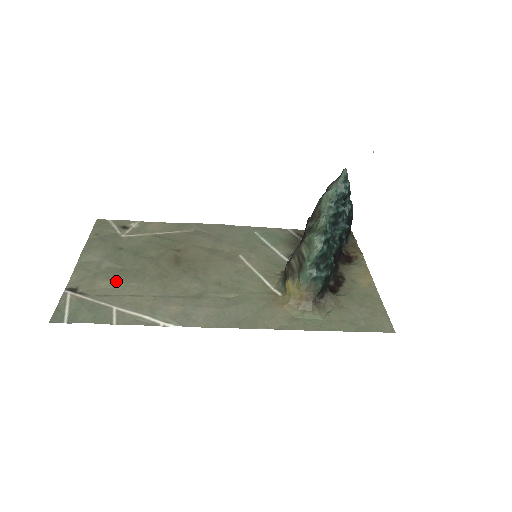
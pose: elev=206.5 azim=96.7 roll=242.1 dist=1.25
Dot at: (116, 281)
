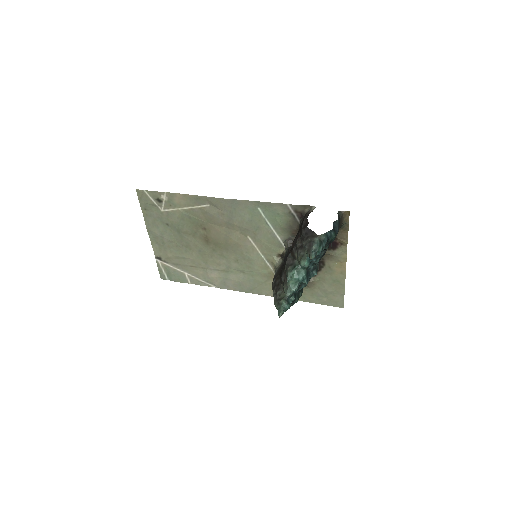
Dot at: (178, 256)
